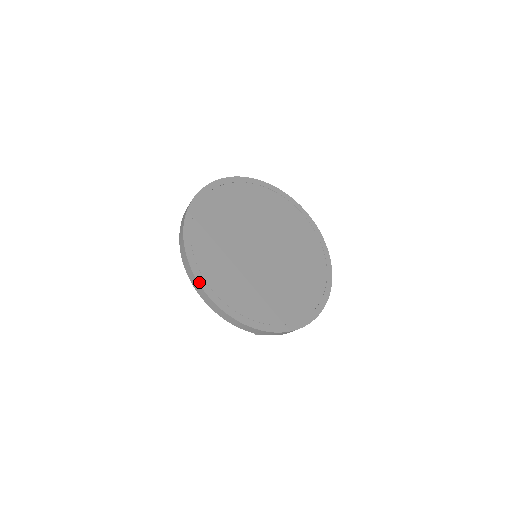
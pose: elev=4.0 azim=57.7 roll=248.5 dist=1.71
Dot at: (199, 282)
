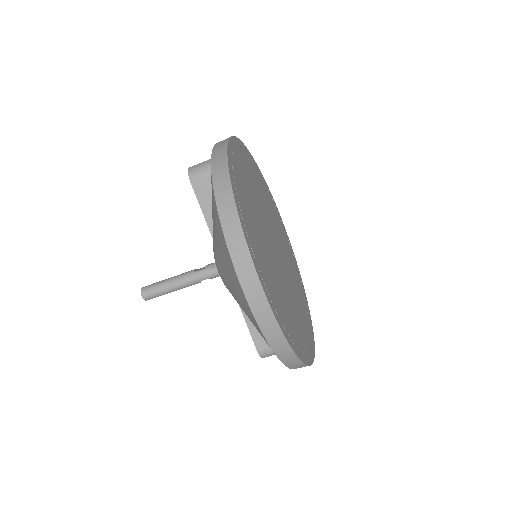
Dot at: (284, 334)
